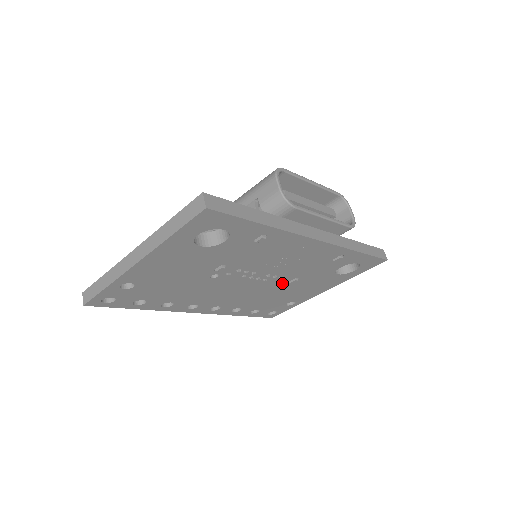
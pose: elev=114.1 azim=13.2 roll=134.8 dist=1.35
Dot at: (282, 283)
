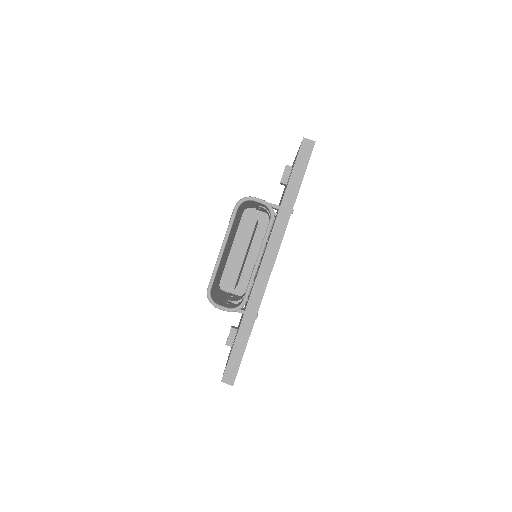
Dot at: occluded
